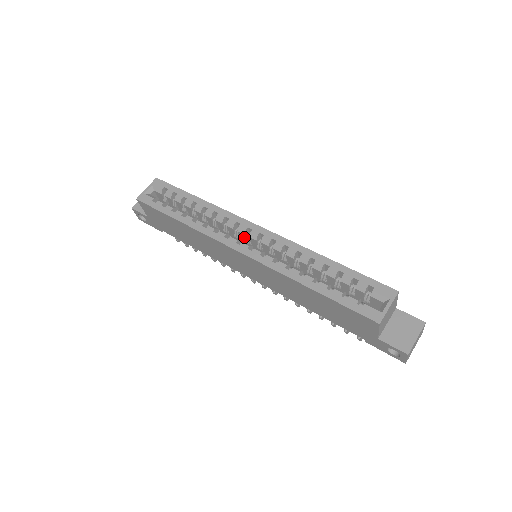
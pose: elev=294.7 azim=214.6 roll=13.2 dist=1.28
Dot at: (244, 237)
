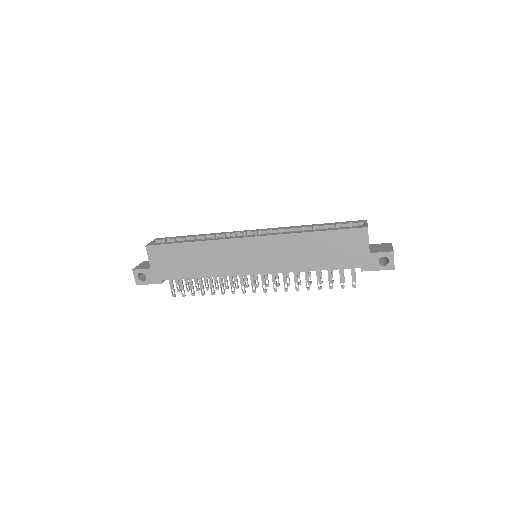
Dot at: occluded
